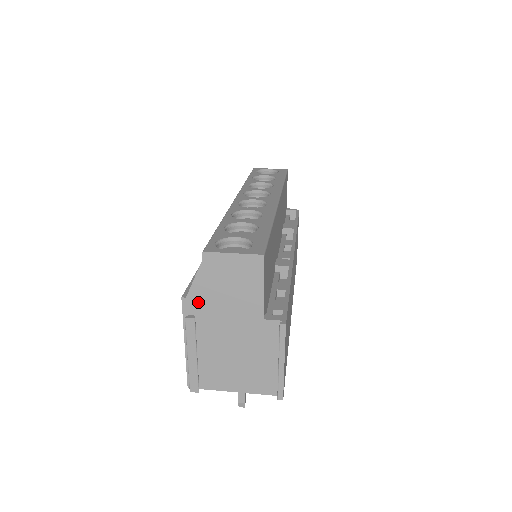
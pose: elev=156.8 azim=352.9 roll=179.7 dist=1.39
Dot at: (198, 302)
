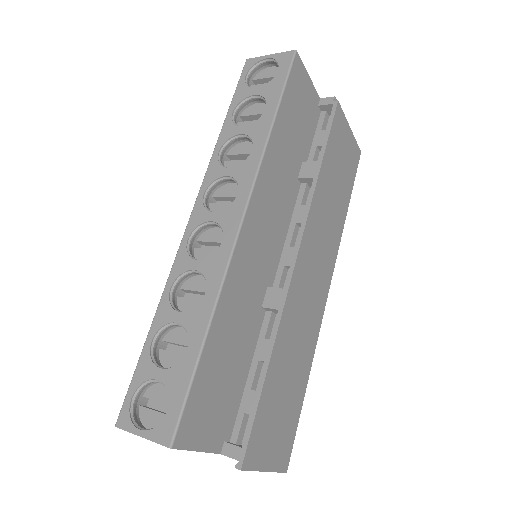
Dot at: occluded
